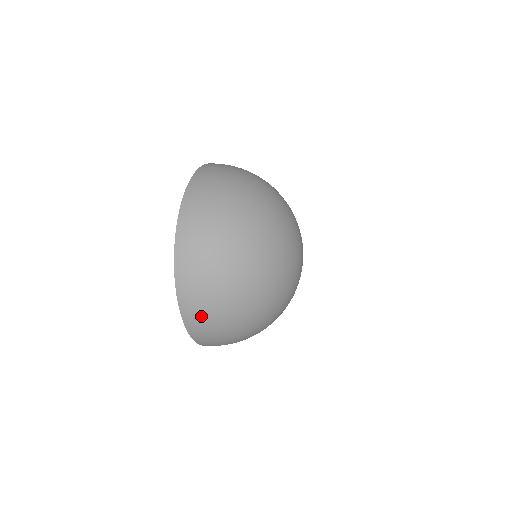
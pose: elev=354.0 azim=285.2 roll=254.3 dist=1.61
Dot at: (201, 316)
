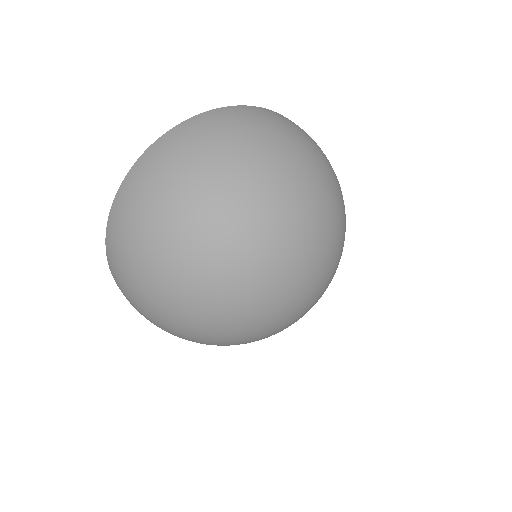
Dot at: occluded
